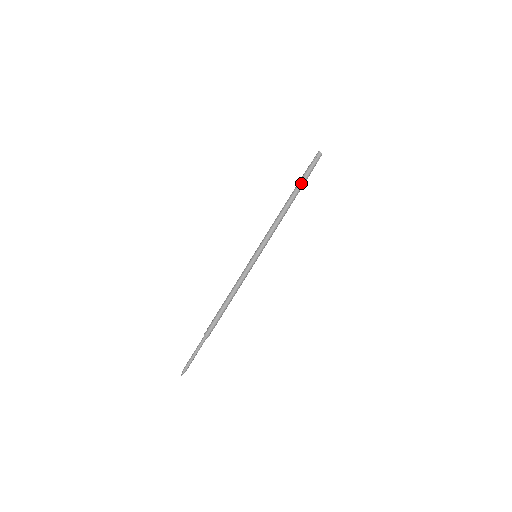
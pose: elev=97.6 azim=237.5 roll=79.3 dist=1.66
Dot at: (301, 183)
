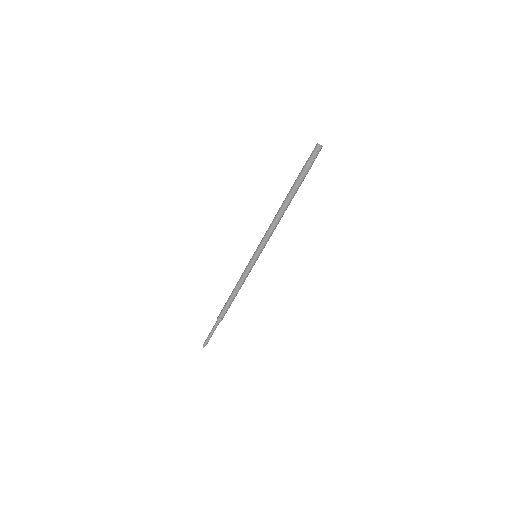
Dot at: (295, 182)
